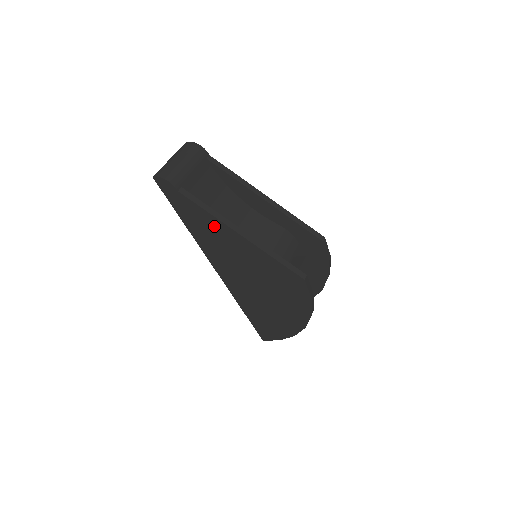
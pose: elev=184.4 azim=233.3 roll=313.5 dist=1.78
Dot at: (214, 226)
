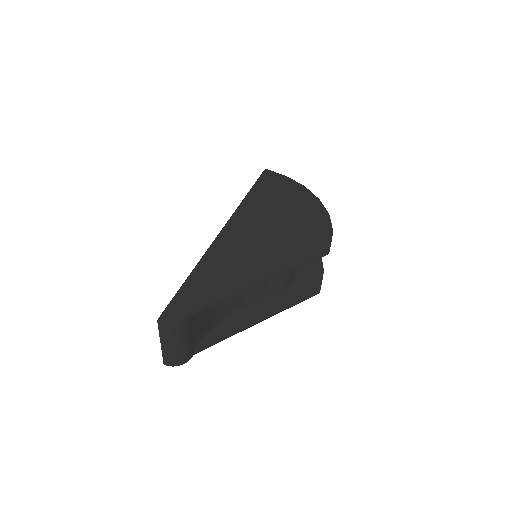
Dot at: occluded
